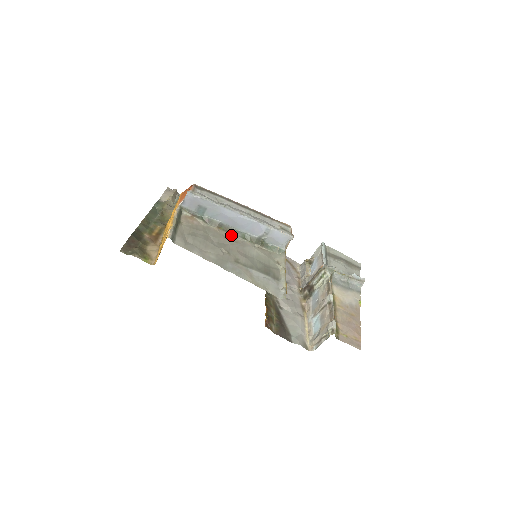
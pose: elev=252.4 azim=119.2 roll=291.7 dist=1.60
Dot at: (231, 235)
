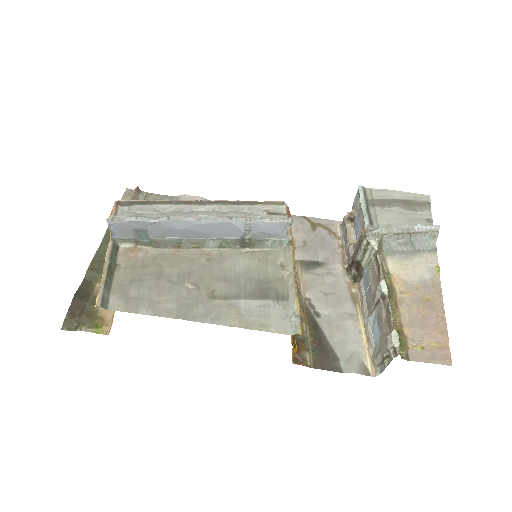
Dot at: (199, 251)
